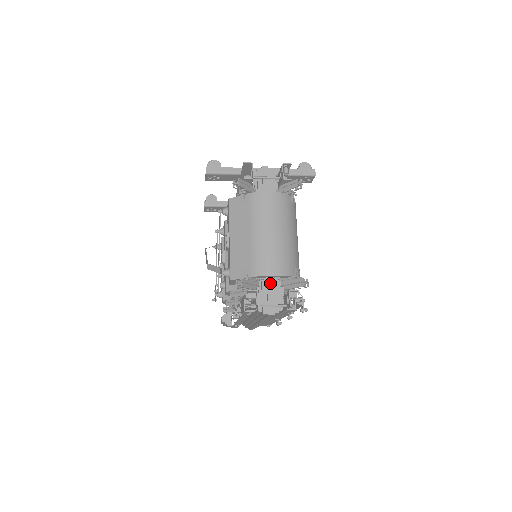
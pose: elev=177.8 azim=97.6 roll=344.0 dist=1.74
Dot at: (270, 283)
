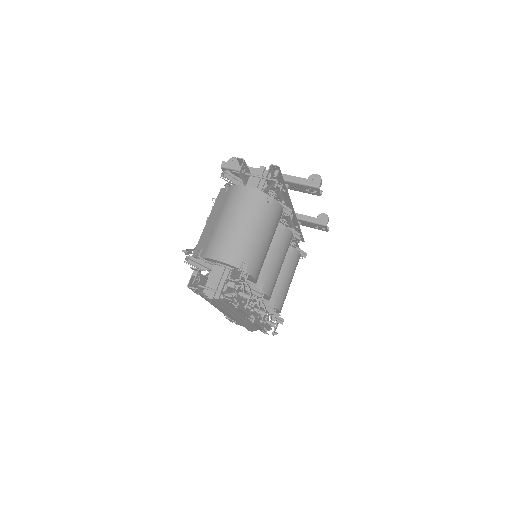
Dot at: (221, 270)
